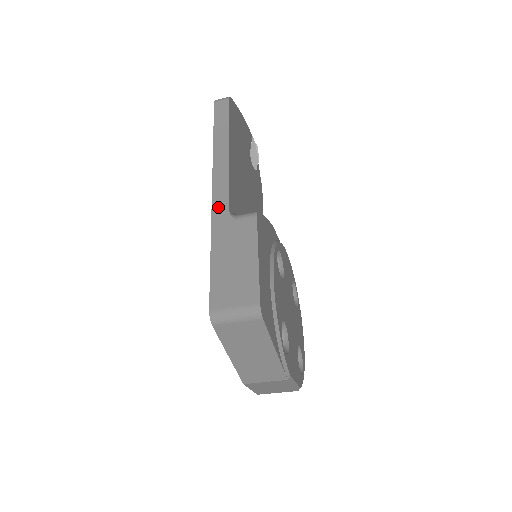
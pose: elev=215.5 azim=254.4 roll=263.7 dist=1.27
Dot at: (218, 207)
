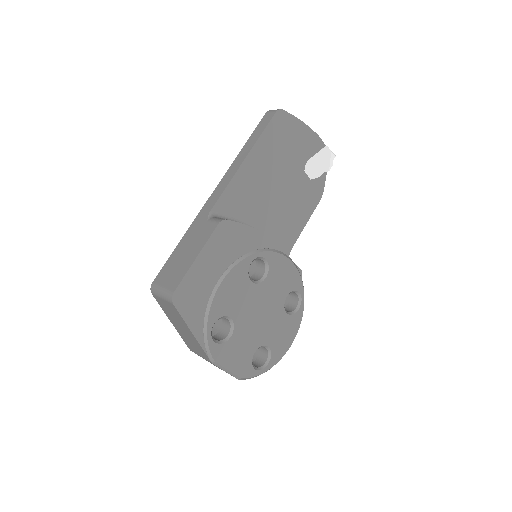
Dot at: (207, 206)
